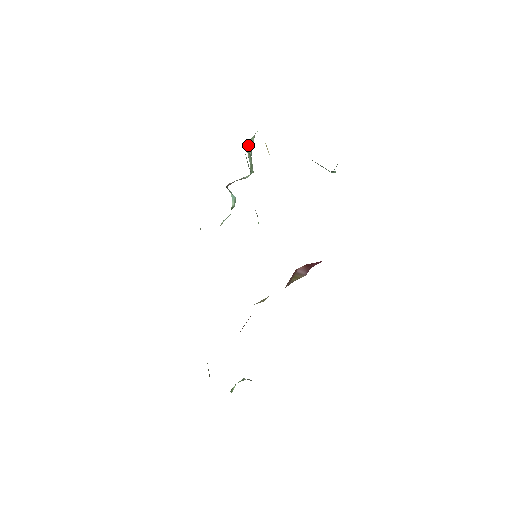
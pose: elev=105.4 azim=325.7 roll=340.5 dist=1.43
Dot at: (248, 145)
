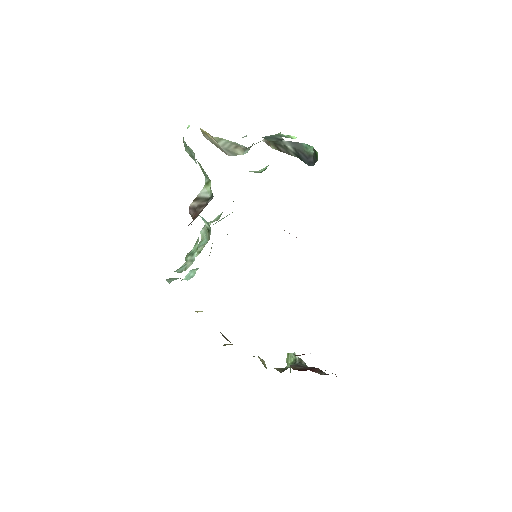
Dot at: (185, 148)
